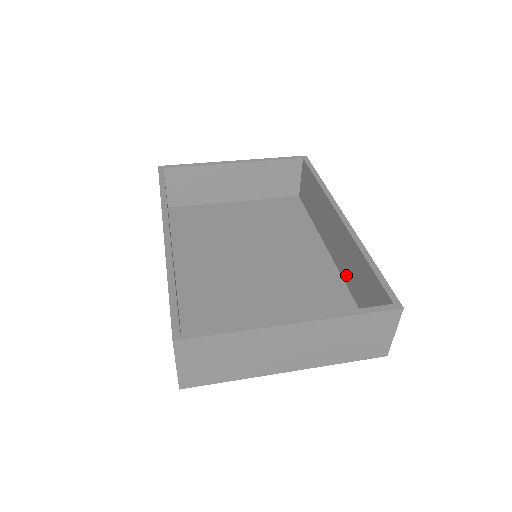
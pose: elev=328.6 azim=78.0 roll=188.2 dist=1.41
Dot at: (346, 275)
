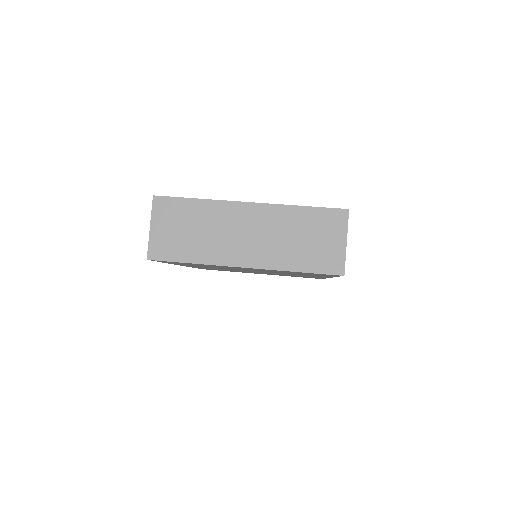
Dot at: occluded
